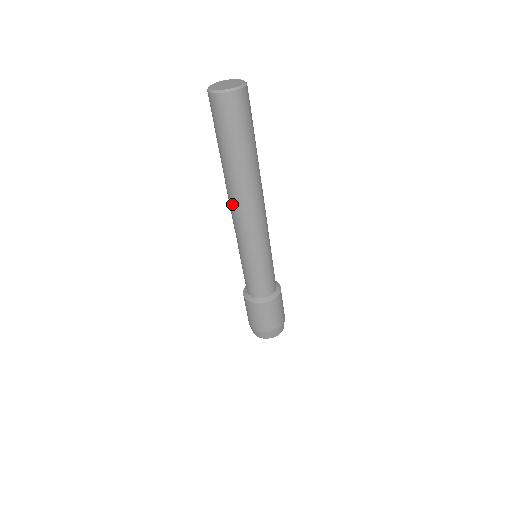
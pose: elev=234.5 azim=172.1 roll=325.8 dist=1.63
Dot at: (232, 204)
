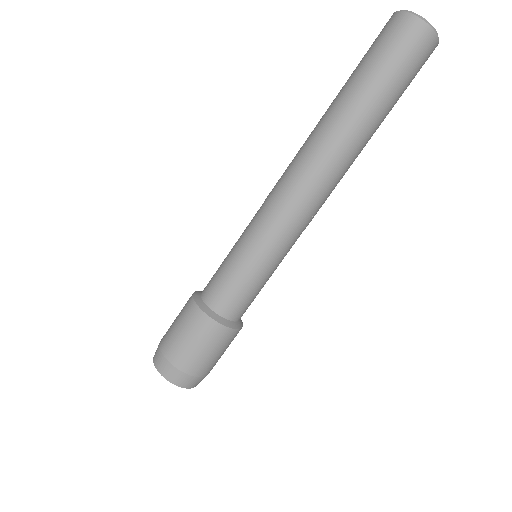
Dot at: (314, 167)
